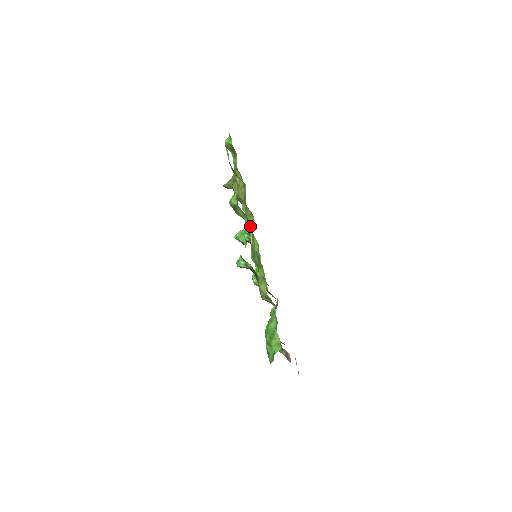
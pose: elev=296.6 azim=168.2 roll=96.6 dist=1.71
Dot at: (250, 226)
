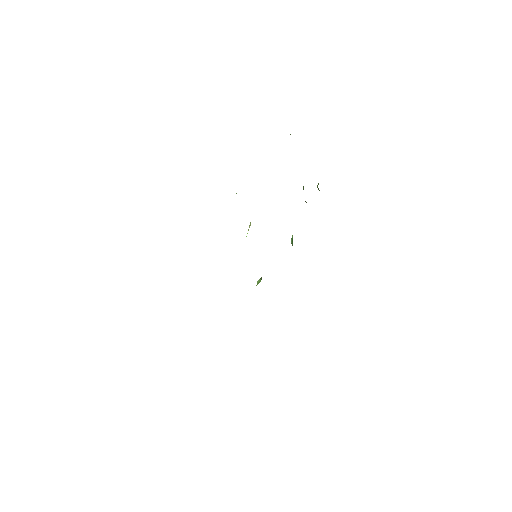
Dot at: occluded
